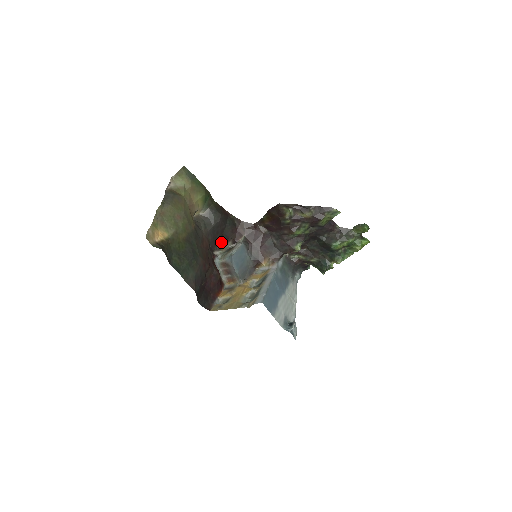
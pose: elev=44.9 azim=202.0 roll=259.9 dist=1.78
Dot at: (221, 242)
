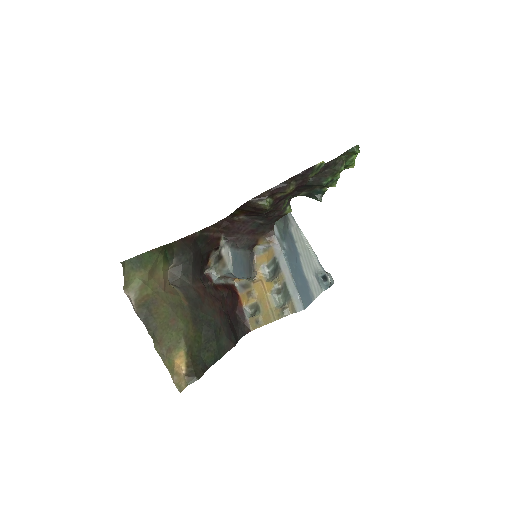
Dot at: (205, 261)
